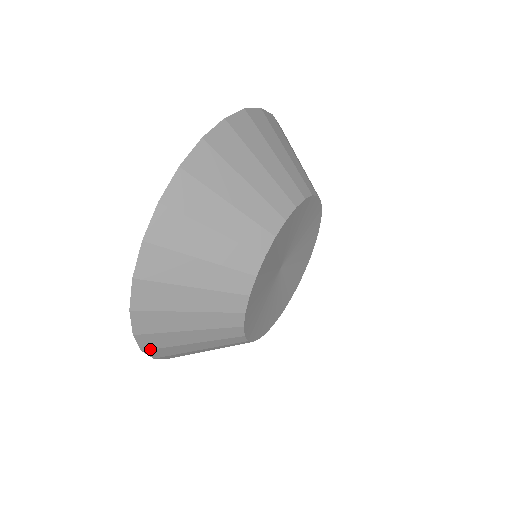
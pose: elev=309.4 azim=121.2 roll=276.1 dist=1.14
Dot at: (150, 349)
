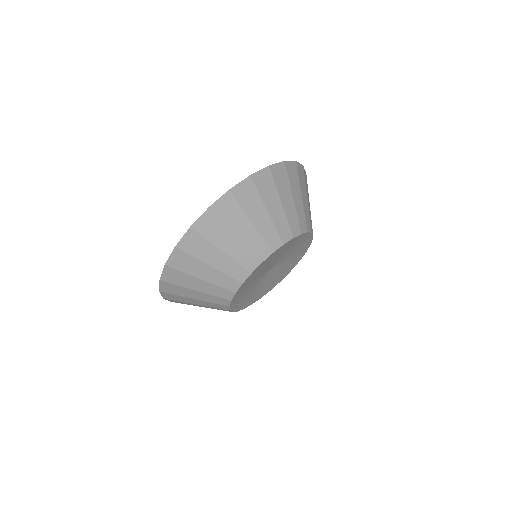
Dot at: (181, 249)
